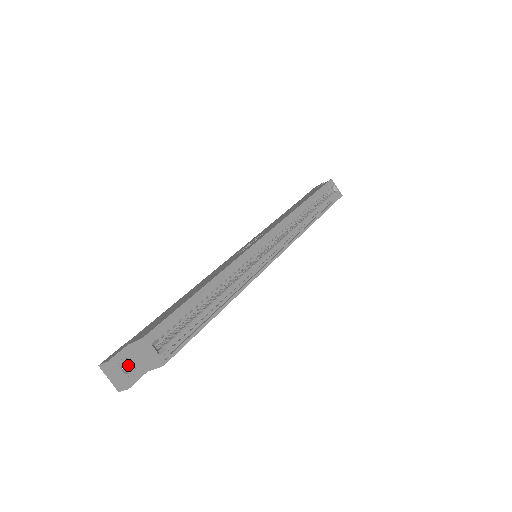
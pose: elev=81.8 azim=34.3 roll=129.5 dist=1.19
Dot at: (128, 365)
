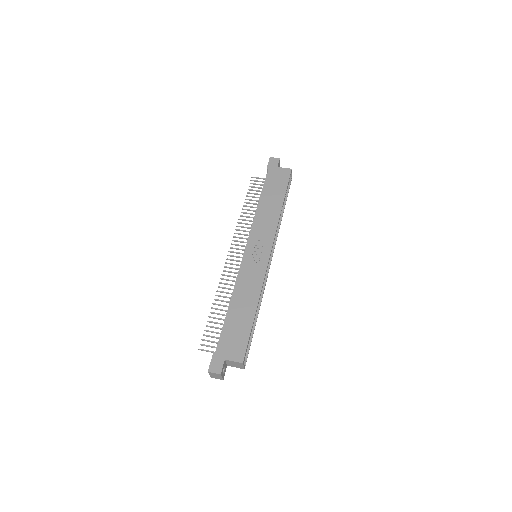
Dot at: occluded
